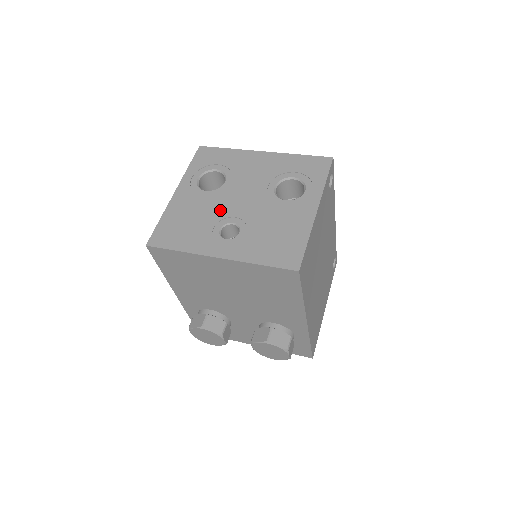
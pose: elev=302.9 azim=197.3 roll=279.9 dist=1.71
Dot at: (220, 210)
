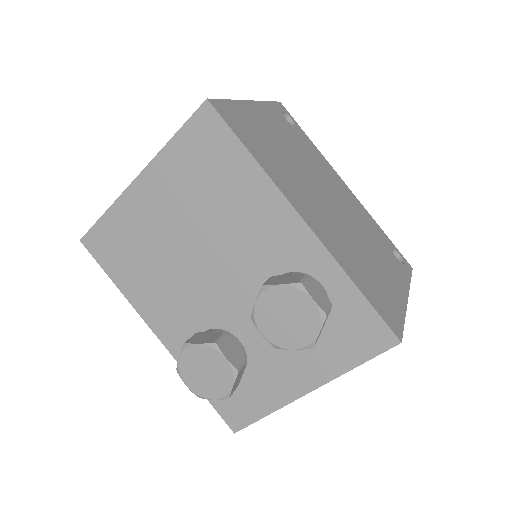
Dot at: occluded
